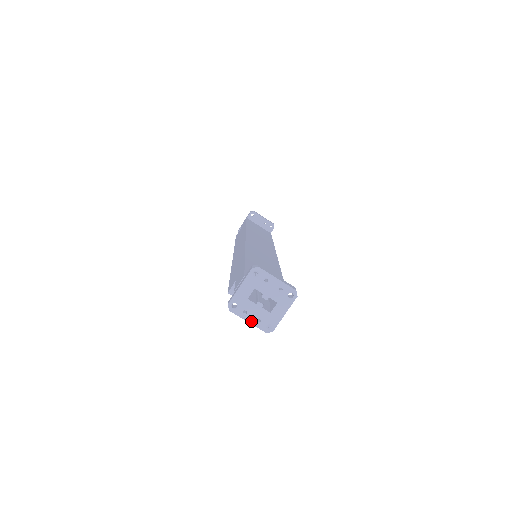
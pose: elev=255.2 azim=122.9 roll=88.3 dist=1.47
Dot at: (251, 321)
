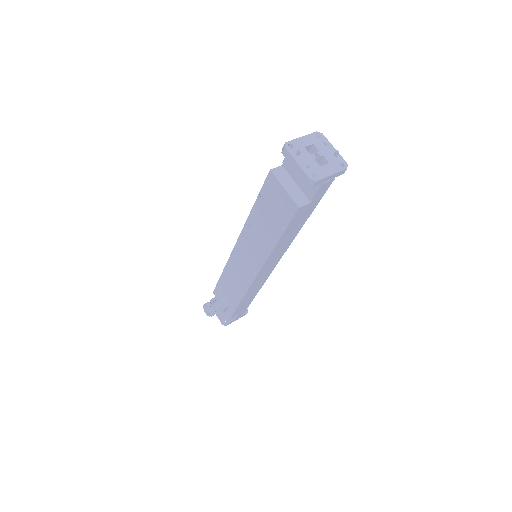
Dot at: (300, 163)
